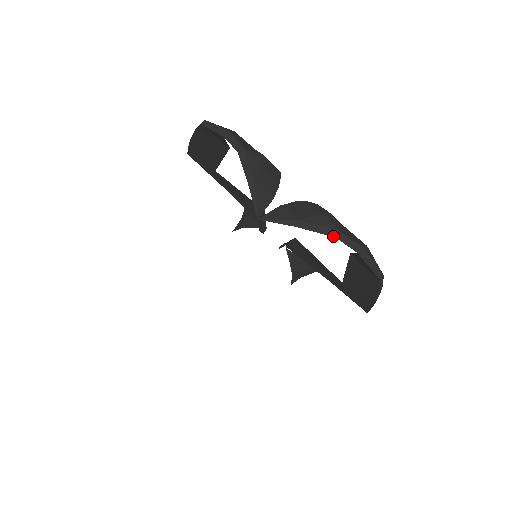
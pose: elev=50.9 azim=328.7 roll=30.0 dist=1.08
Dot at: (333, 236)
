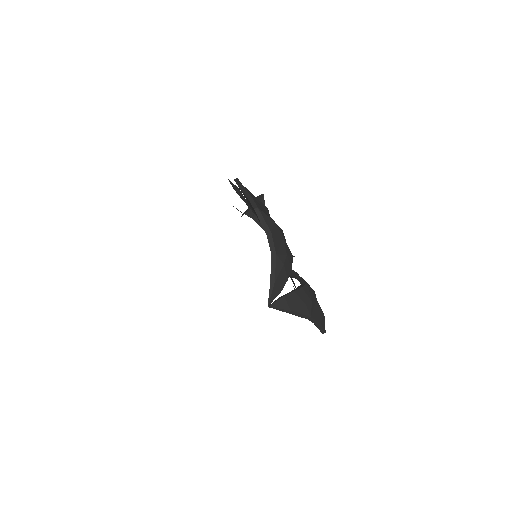
Dot at: occluded
